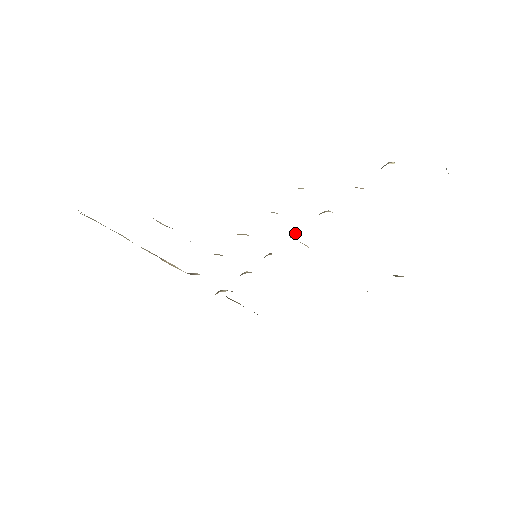
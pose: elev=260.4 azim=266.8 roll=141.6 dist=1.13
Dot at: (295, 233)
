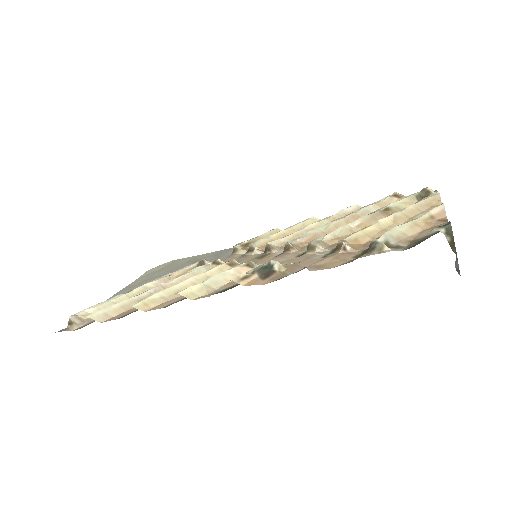
Dot at: (288, 247)
